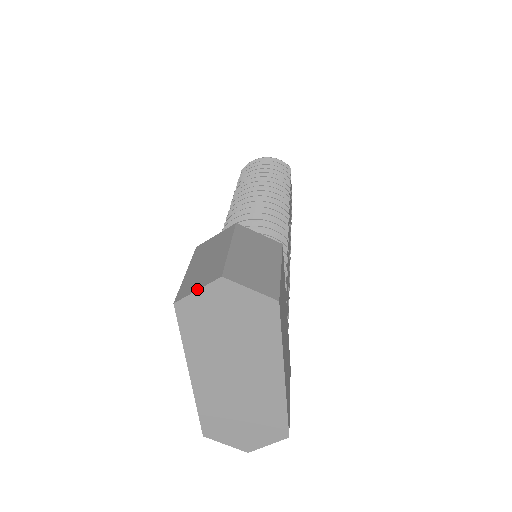
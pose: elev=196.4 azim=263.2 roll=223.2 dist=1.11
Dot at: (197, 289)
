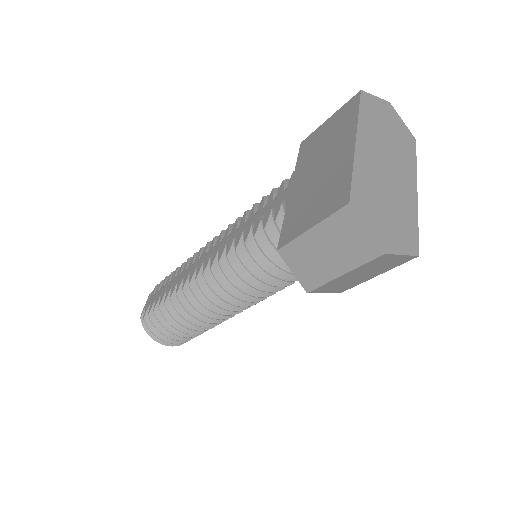
Dot at: (375, 97)
